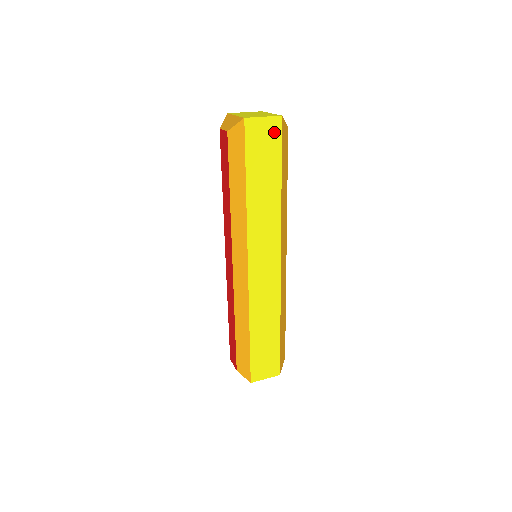
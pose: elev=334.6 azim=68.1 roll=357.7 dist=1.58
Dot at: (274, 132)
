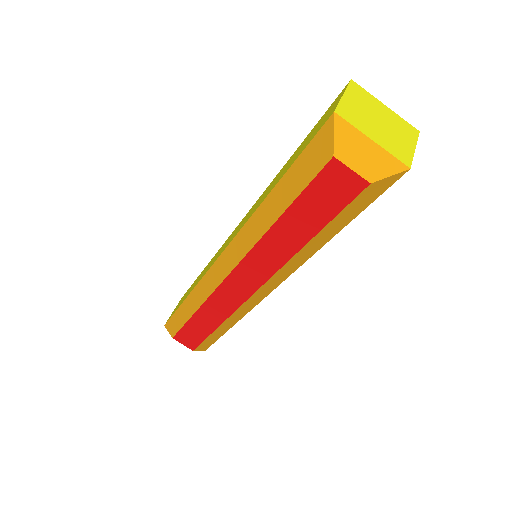
Dot at: occluded
